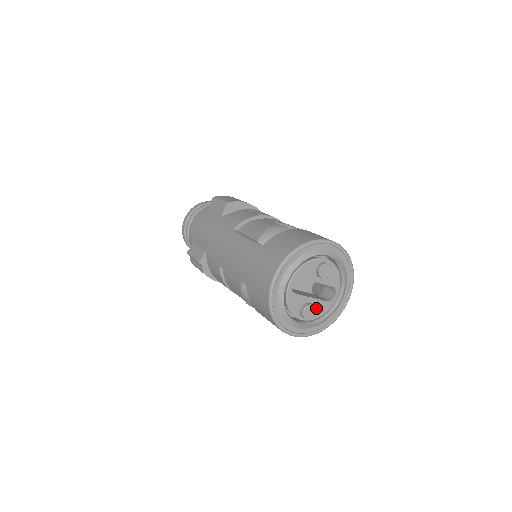
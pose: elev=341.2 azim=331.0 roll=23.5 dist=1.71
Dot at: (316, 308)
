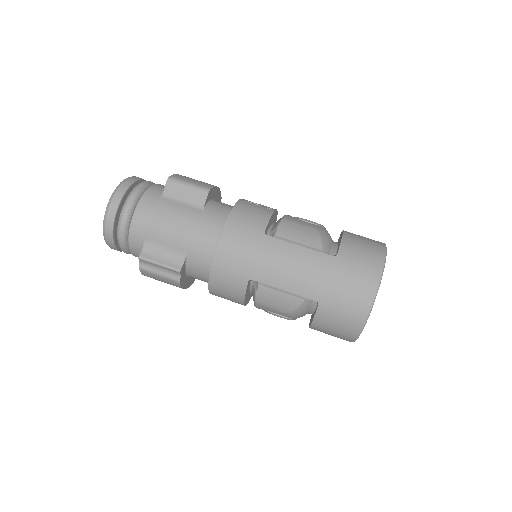
Dot at: occluded
